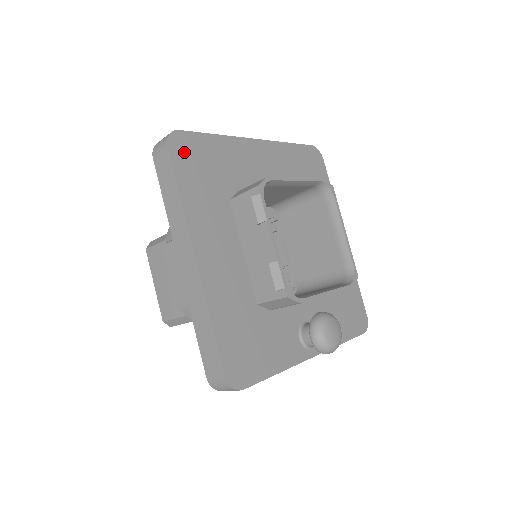
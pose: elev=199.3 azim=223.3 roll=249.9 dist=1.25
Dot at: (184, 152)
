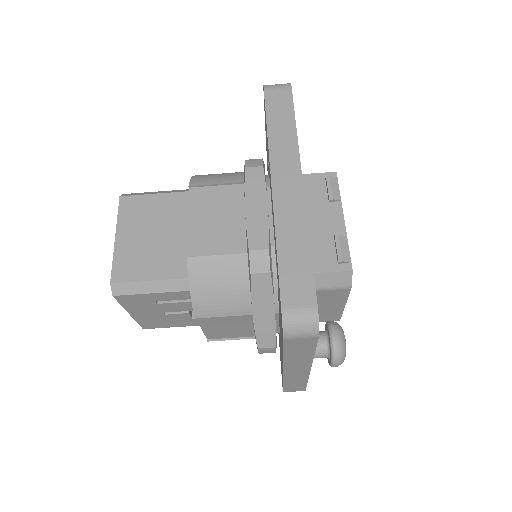
Dot at: occluded
